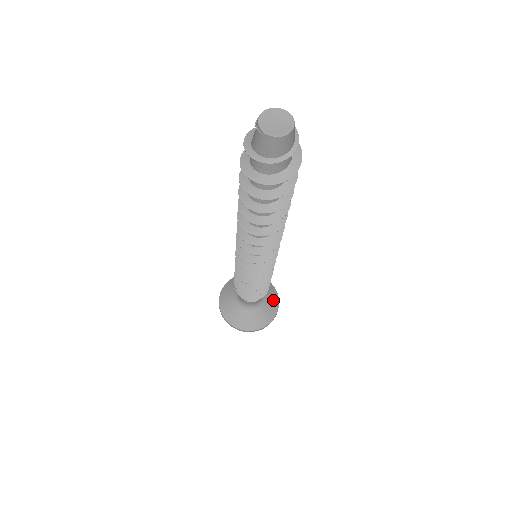
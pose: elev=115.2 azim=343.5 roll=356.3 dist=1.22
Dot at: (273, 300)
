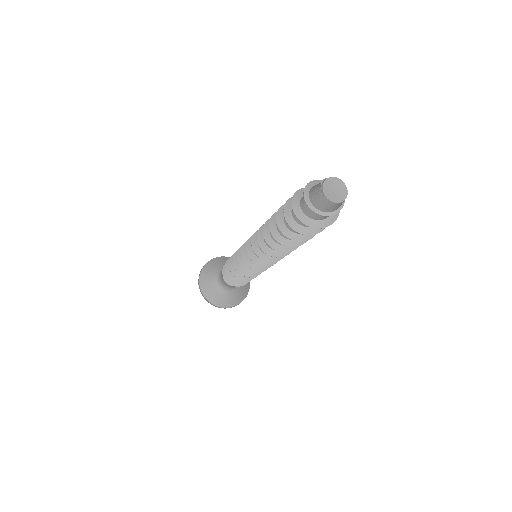
Dot at: (240, 296)
